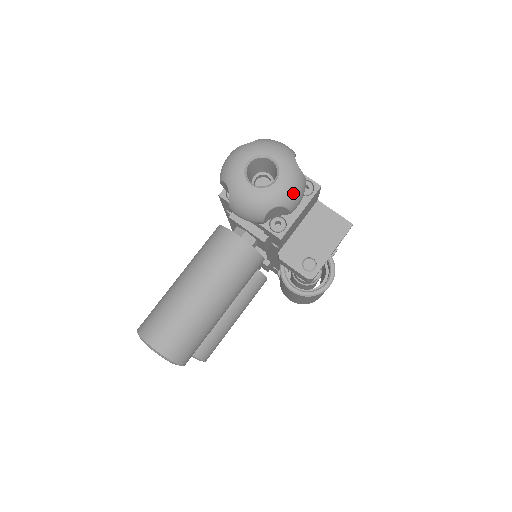
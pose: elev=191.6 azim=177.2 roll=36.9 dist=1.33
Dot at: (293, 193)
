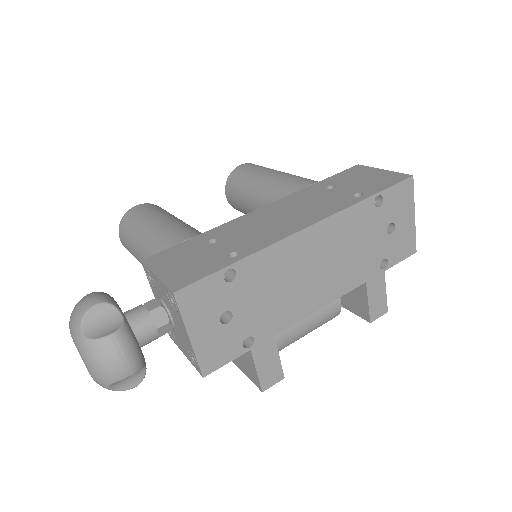
Dot at: occluded
